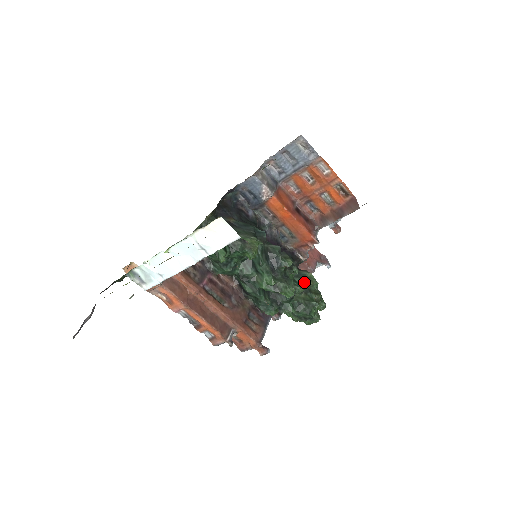
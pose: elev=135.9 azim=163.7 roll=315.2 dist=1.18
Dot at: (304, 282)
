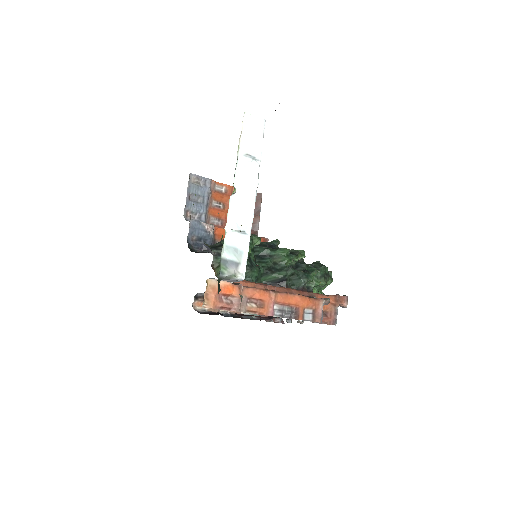
Dot at: occluded
